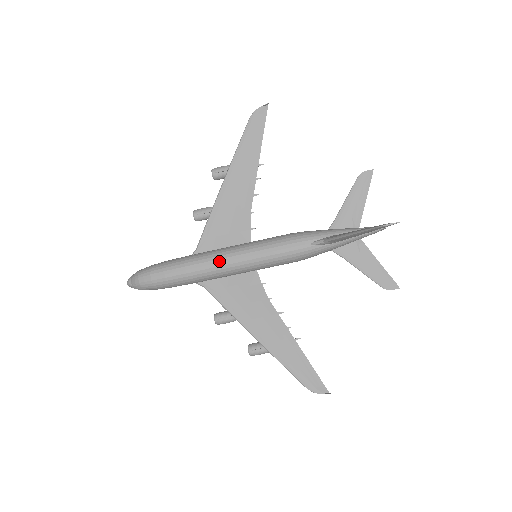
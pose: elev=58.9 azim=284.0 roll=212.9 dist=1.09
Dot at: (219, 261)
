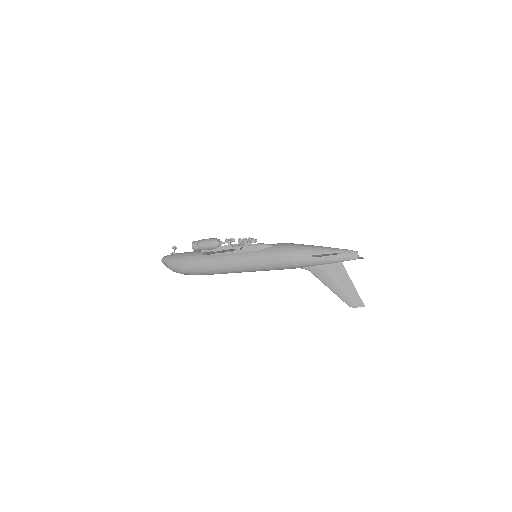
Dot at: occluded
